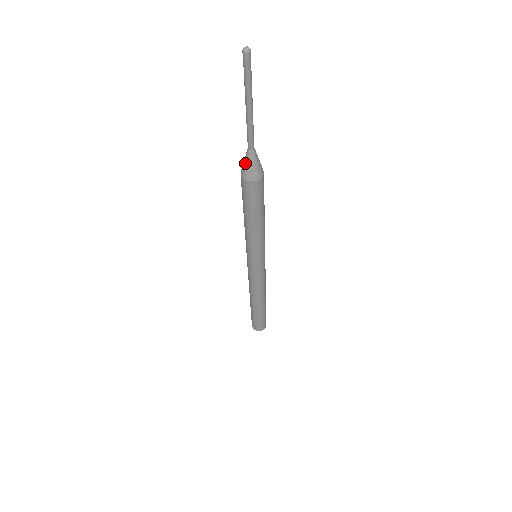
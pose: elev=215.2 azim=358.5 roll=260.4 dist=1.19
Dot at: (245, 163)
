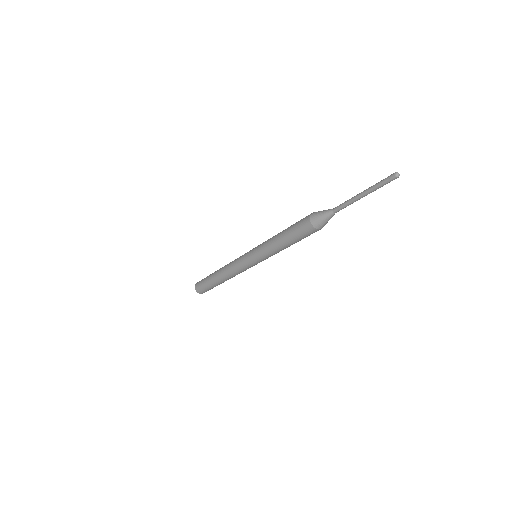
Dot at: (323, 218)
